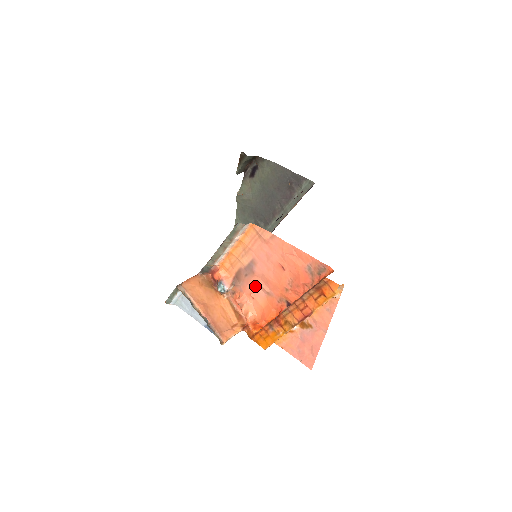
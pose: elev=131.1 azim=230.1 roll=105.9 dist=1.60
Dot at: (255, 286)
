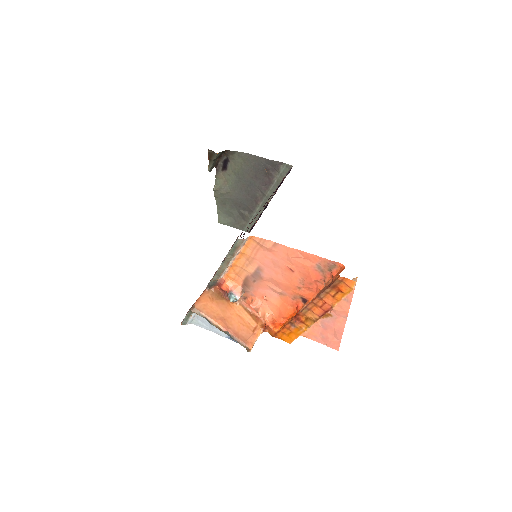
Dot at: (266, 289)
